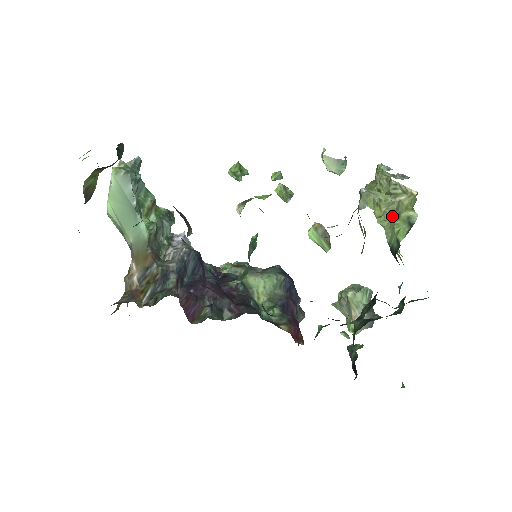
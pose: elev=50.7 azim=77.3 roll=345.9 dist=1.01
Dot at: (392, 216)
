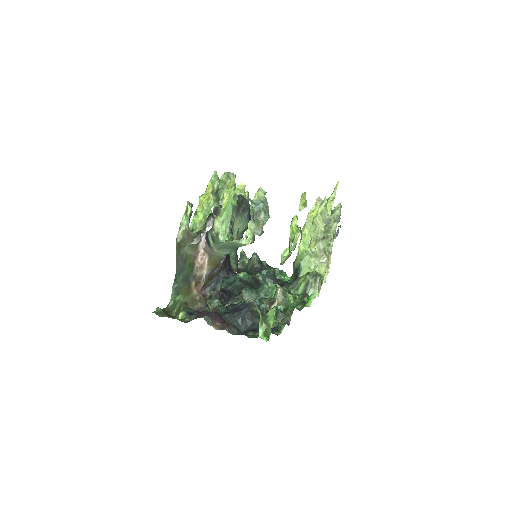
Dot at: (314, 259)
